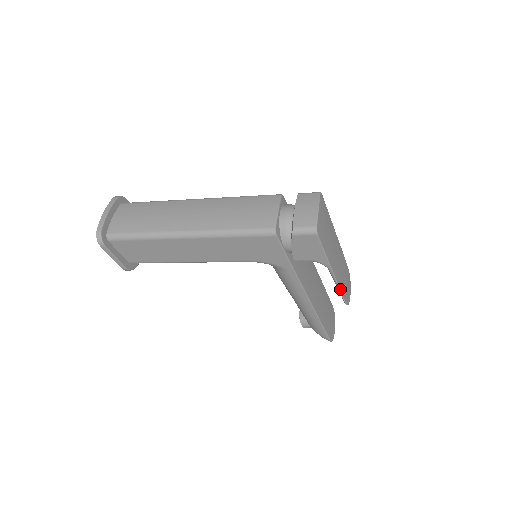
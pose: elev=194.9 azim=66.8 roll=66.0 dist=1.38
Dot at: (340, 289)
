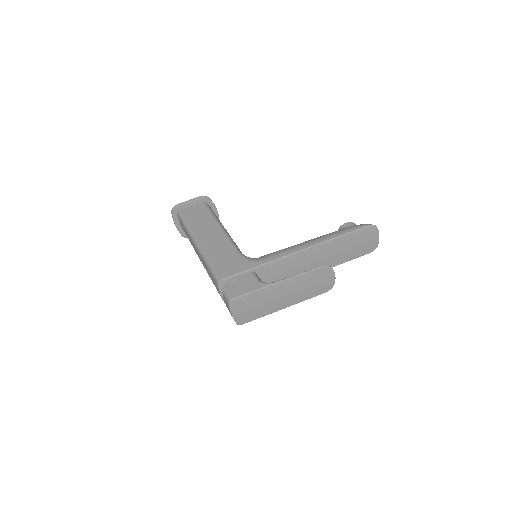
Dot at: occluded
